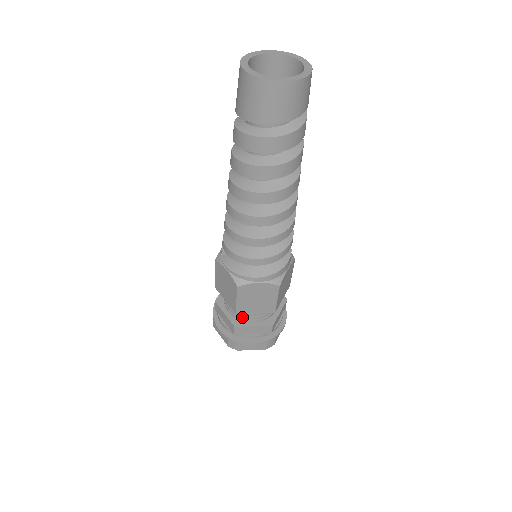
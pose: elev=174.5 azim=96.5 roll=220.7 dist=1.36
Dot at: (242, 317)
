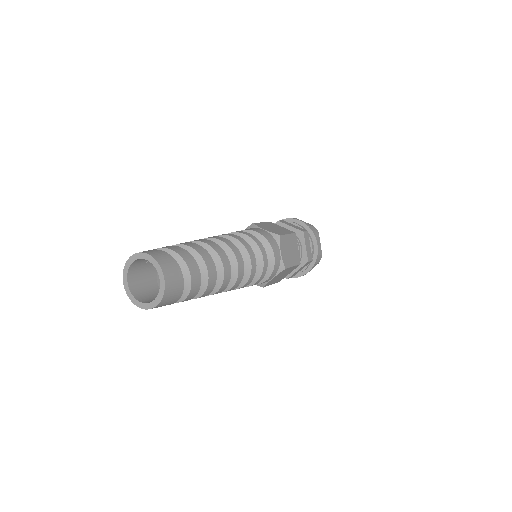
Dot at: occluded
